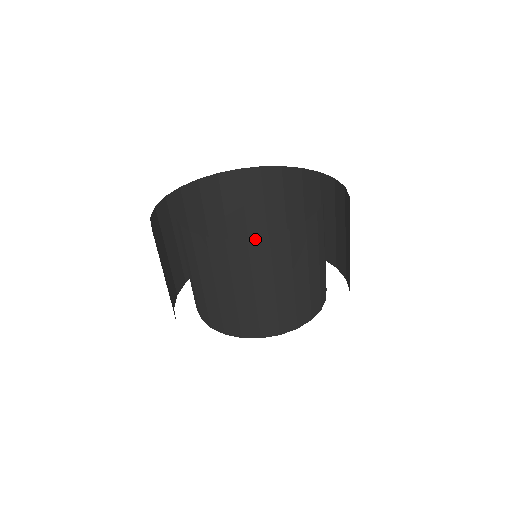
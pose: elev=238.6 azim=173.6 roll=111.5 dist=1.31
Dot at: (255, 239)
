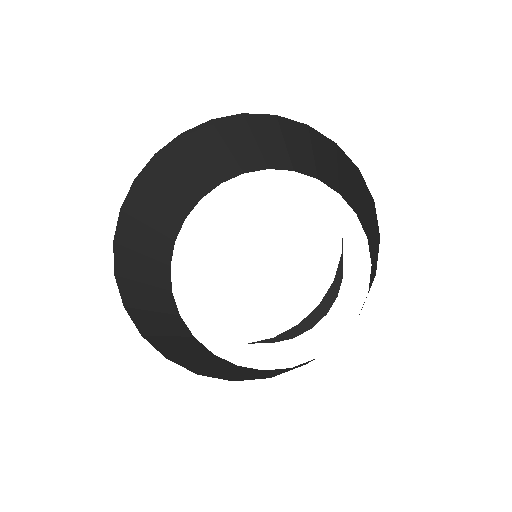
Dot at: occluded
